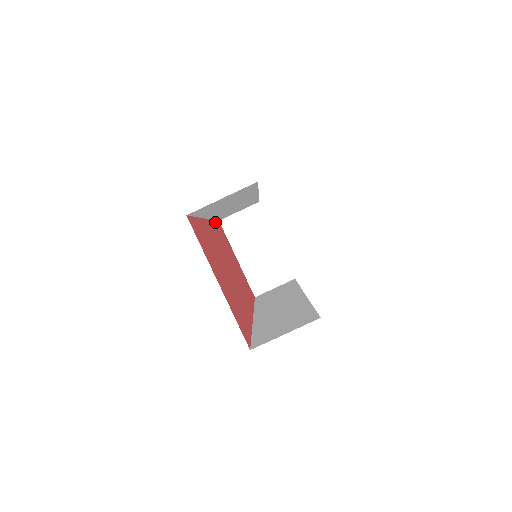
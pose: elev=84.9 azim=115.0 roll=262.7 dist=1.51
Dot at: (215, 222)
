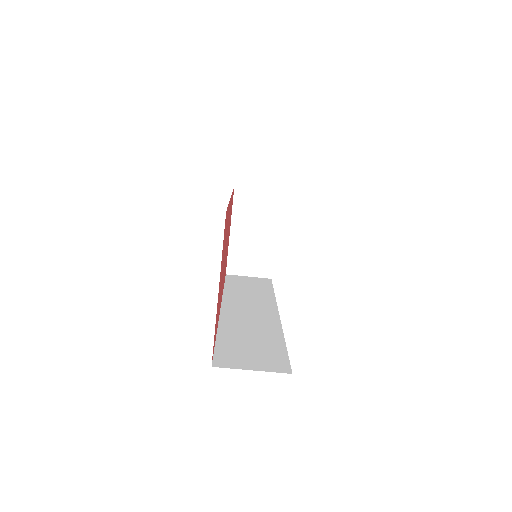
Dot at: occluded
